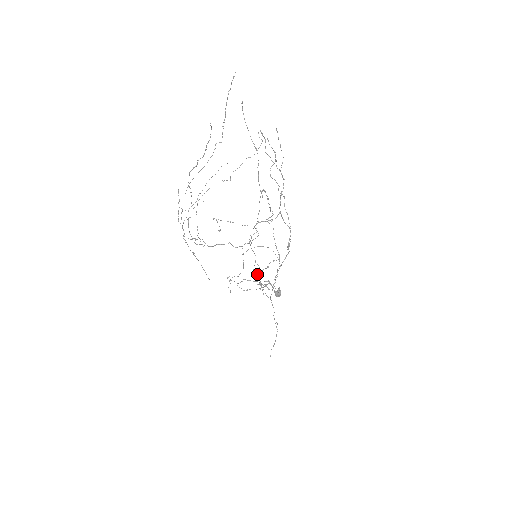
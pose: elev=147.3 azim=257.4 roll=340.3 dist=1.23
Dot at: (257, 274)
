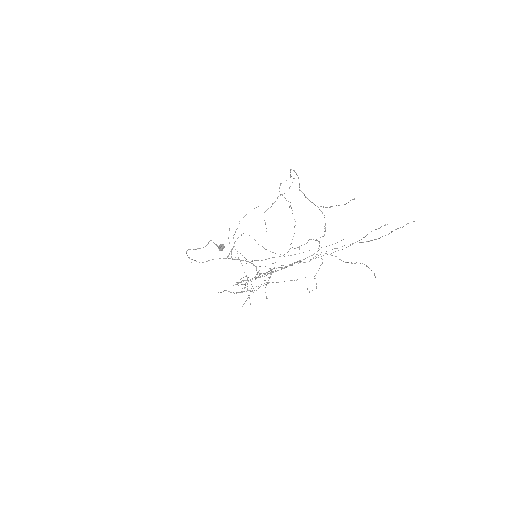
Dot at: (265, 273)
